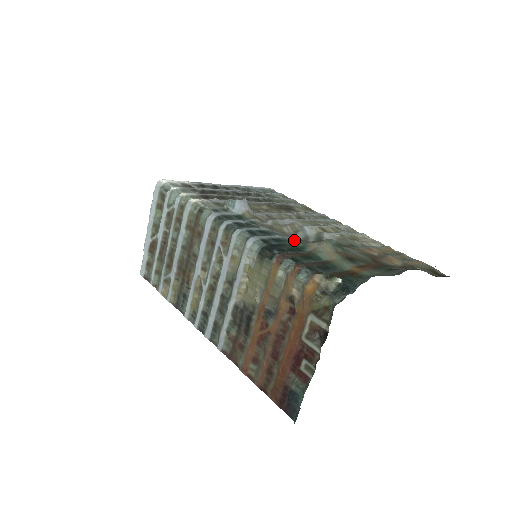
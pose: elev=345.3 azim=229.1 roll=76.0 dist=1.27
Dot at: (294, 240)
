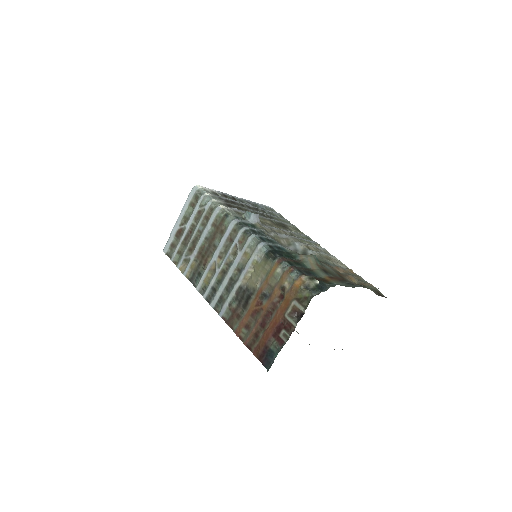
Dot at: (289, 250)
